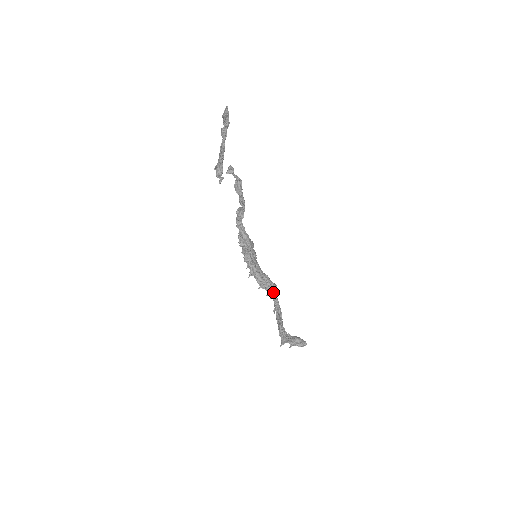
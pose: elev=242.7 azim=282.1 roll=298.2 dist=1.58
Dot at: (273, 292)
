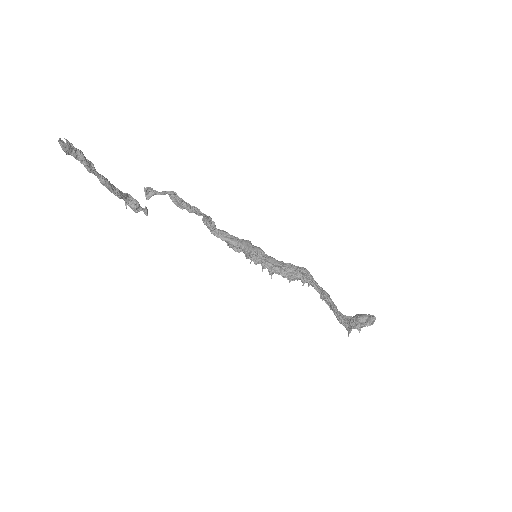
Dot at: (306, 278)
